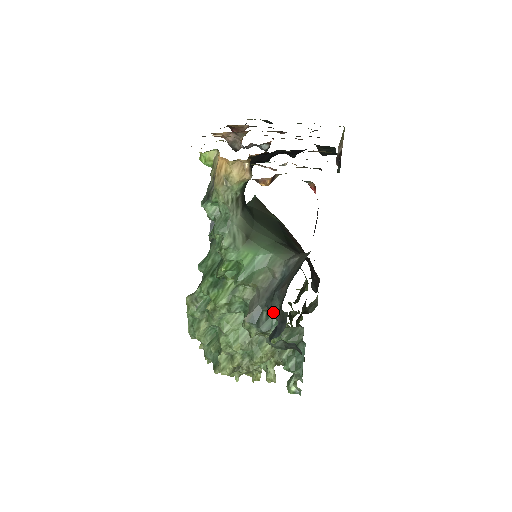
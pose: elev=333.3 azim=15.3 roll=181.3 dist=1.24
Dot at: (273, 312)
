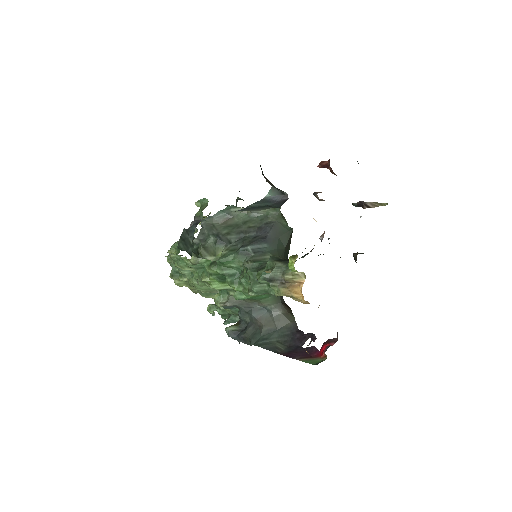
Dot at: (241, 318)
